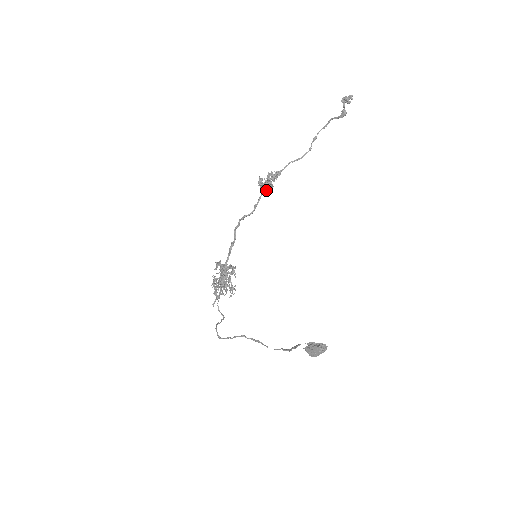
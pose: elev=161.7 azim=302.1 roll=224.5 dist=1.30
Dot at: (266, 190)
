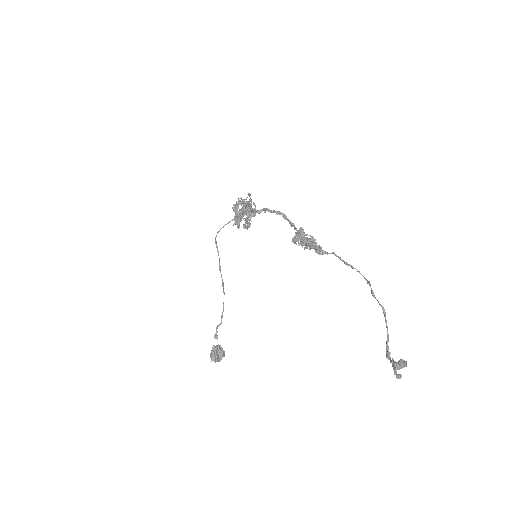
Dot at: occluded
